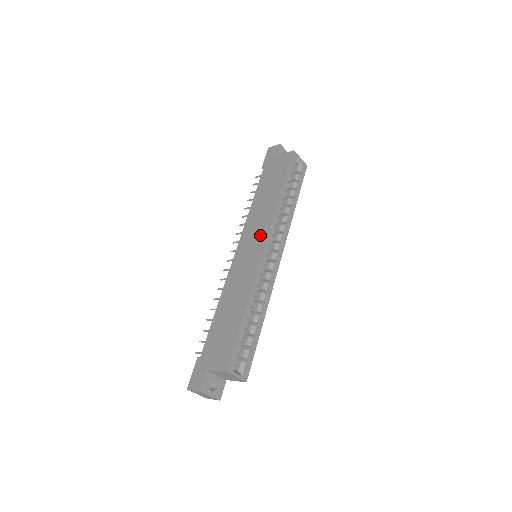
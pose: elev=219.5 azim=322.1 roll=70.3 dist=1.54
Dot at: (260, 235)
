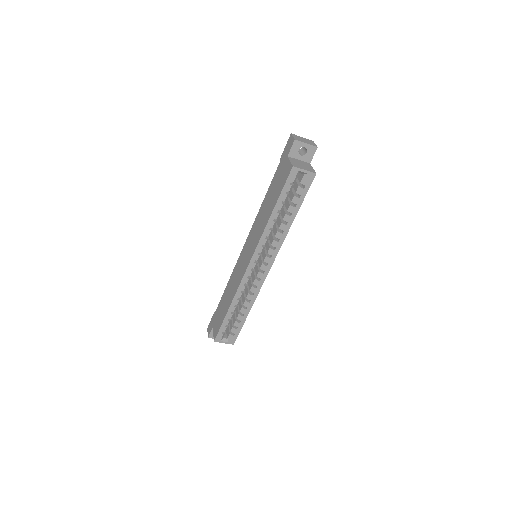
Dot at: (252, 248)
